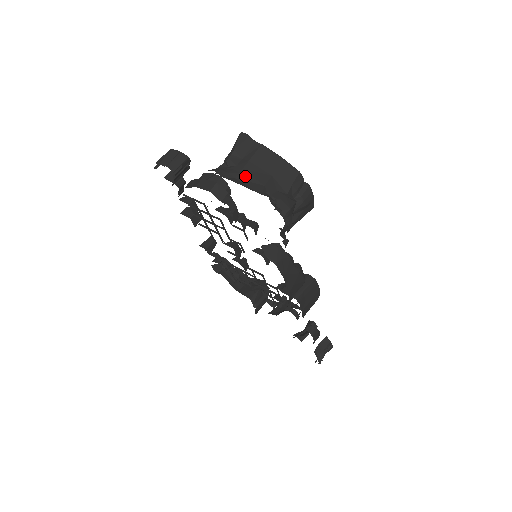
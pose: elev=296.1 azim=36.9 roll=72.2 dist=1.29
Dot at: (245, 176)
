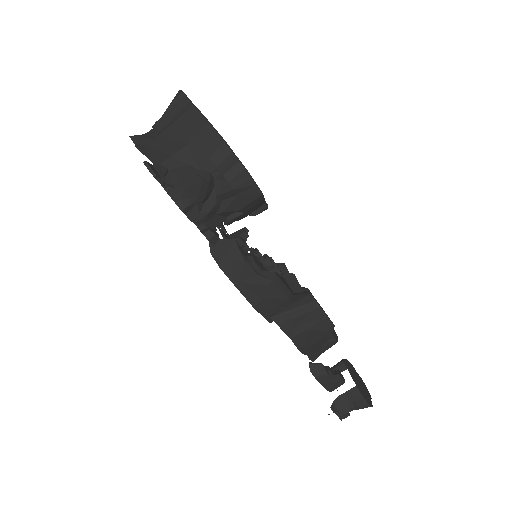
Dot at: (157, 143)
